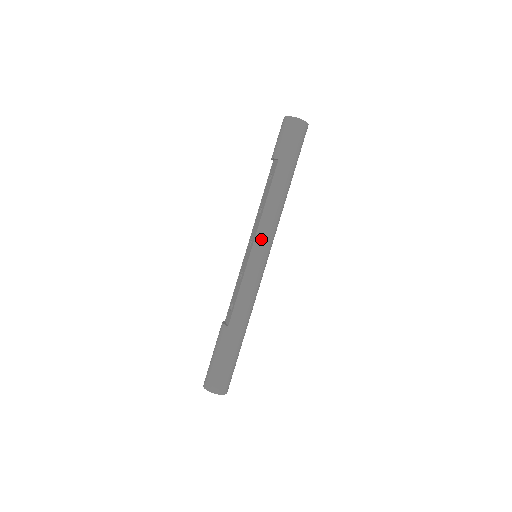
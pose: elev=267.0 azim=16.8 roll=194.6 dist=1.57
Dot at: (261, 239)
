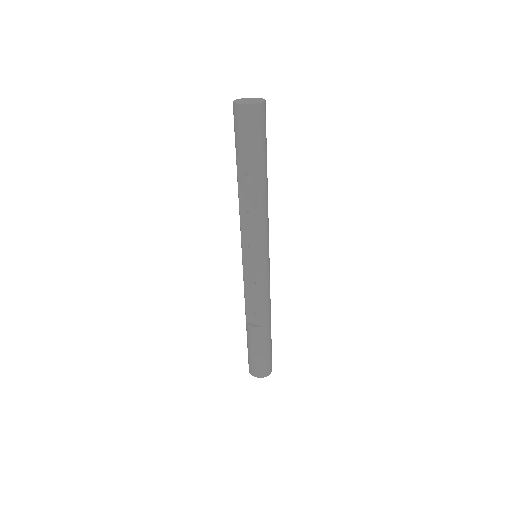
Dot at: (266, 243)
